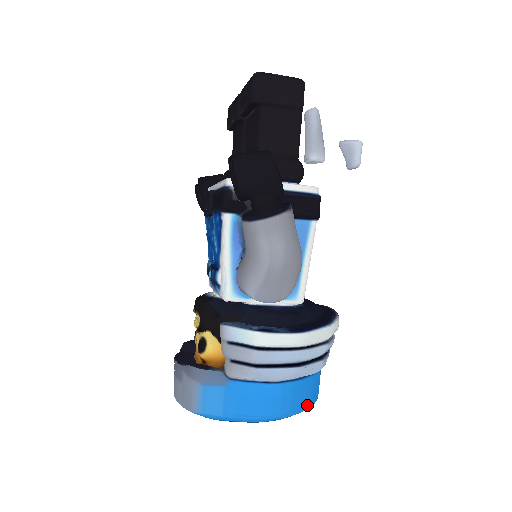
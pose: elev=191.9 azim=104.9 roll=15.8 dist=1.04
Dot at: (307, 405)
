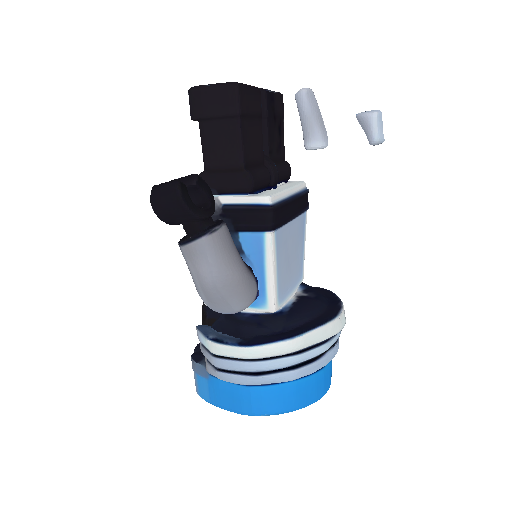
Dot at: (288, 408)
